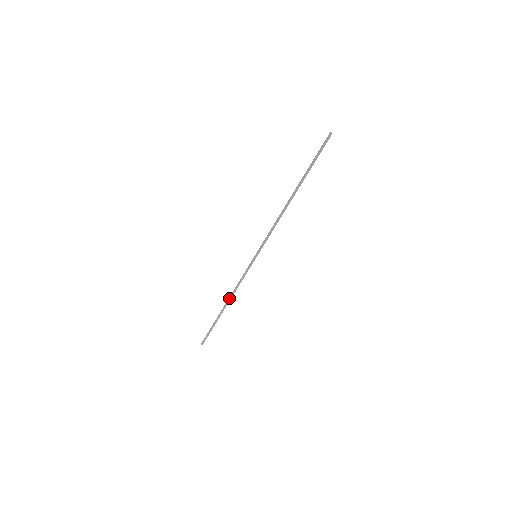
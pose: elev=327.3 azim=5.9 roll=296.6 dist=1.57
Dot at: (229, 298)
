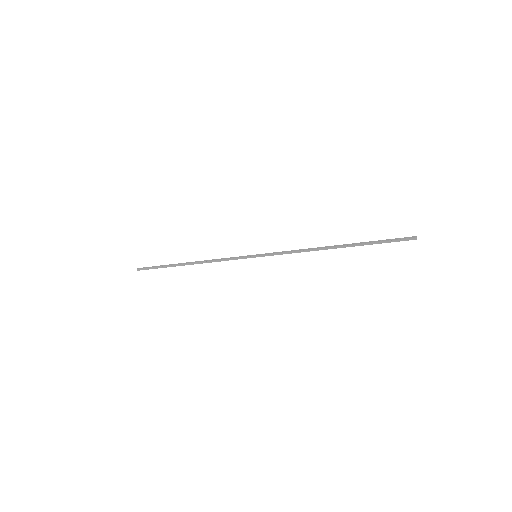
Dot at: (199, 262)
